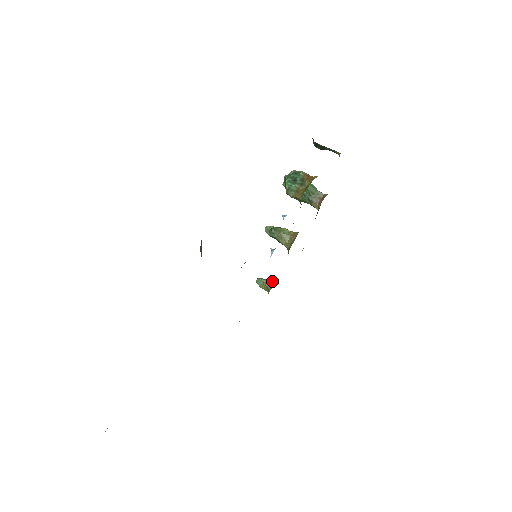
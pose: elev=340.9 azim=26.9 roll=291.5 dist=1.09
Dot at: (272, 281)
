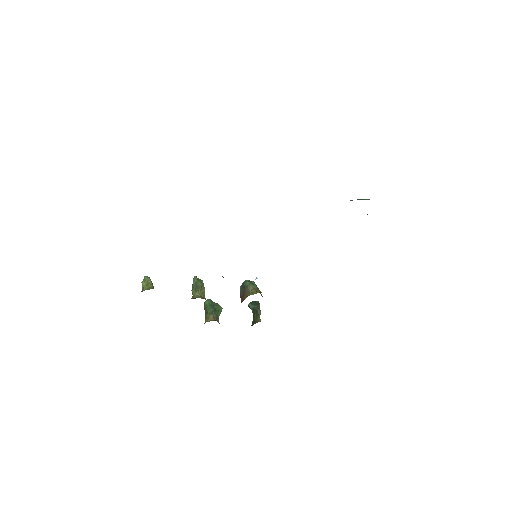
Dot at: occluded
